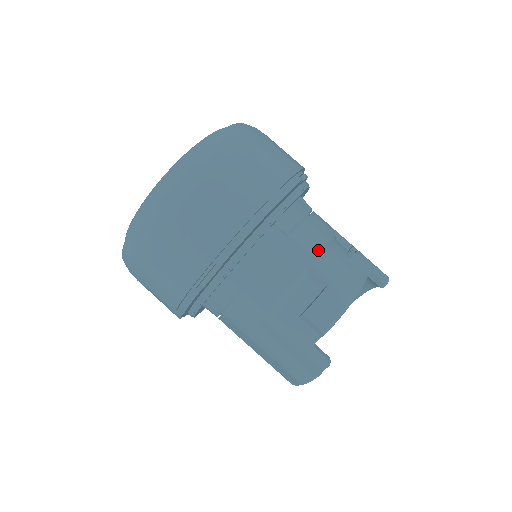
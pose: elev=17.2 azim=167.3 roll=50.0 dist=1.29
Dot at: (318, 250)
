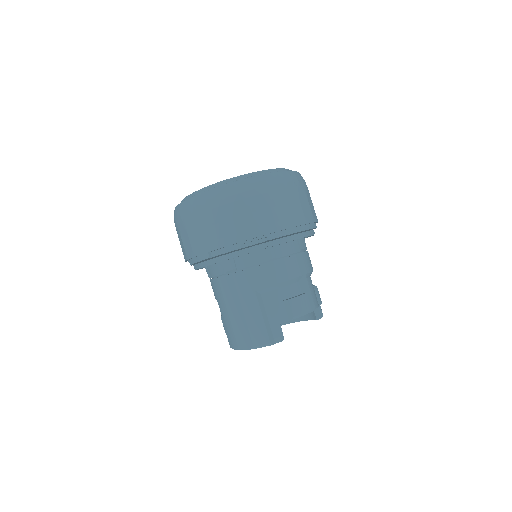
Dot at: (310, 270)
